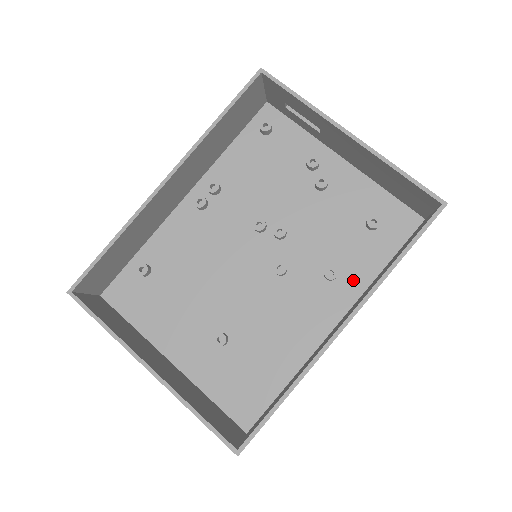
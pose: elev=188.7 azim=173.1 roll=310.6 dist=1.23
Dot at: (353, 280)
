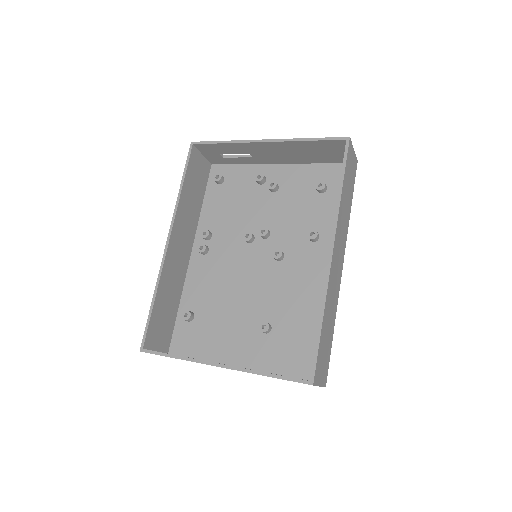
Dot at: (331, 231)
